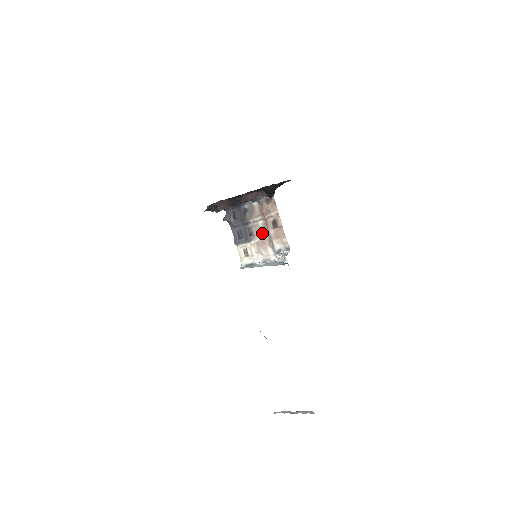
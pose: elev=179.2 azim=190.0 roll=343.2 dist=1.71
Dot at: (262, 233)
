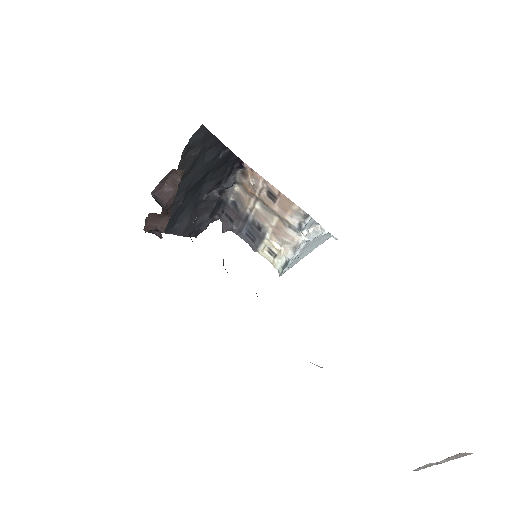
Dot at: (268, 217)
